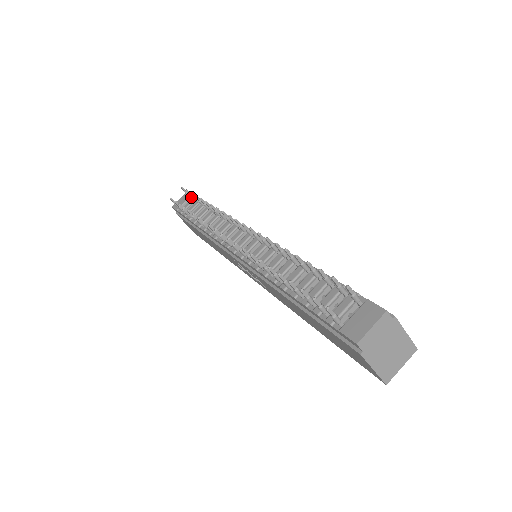
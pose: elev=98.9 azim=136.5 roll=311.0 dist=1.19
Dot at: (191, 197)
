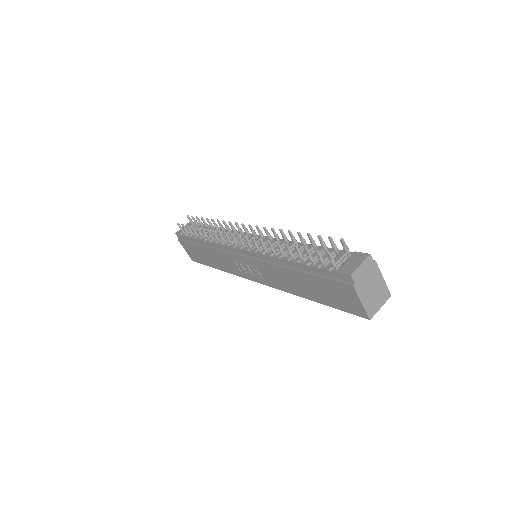
Dot at: (195, 222)
